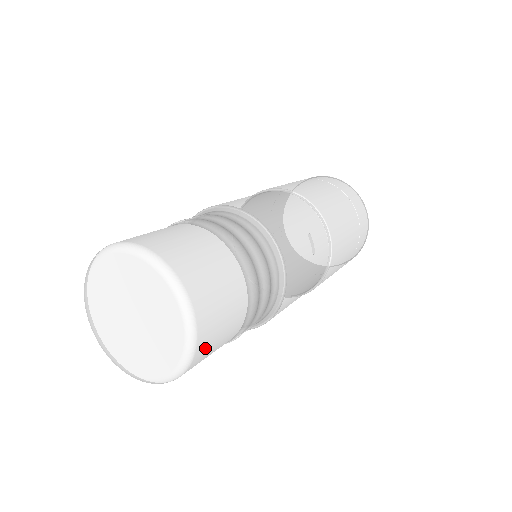
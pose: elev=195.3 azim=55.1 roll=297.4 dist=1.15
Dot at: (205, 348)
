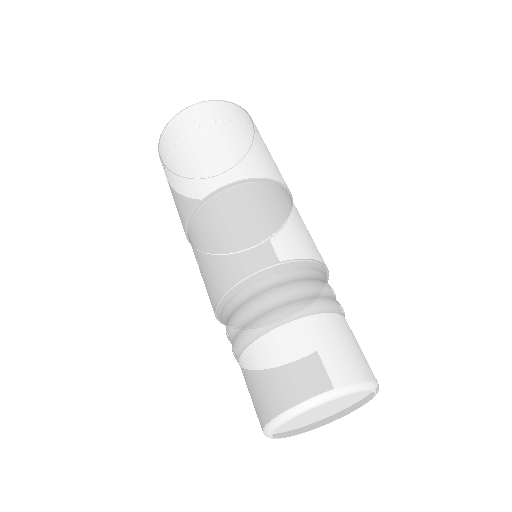
Dot at: occluded
